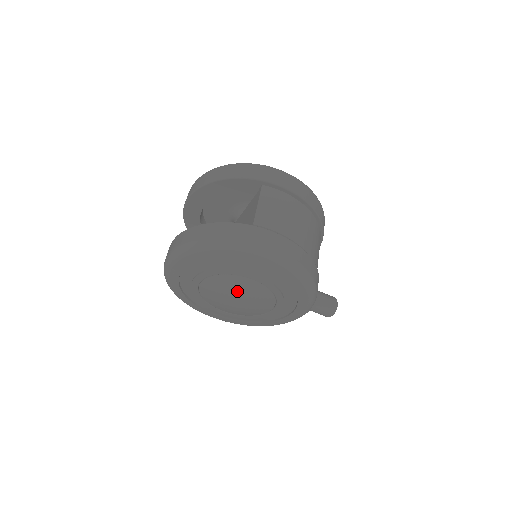
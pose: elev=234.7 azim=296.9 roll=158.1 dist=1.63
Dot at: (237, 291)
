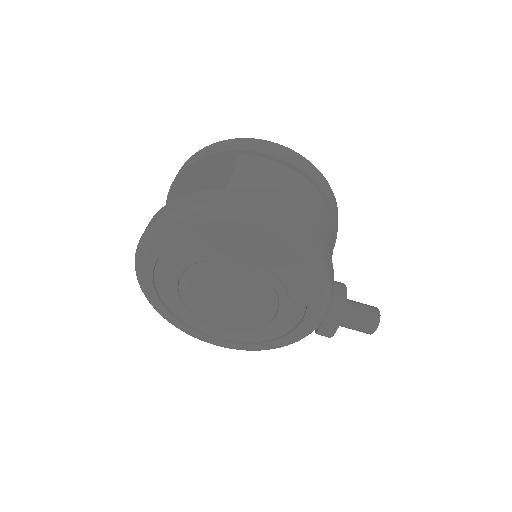
Dot at: (222, 285)
